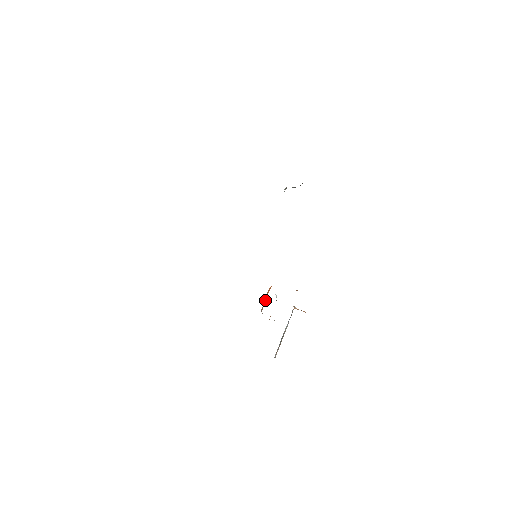
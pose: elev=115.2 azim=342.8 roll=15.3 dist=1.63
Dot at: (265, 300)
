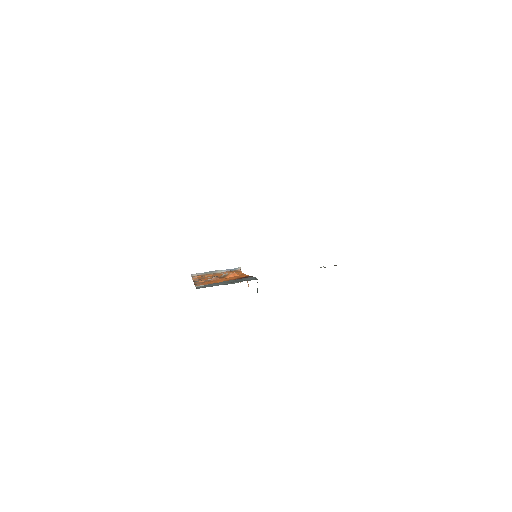
Dot at: (224, 276)
